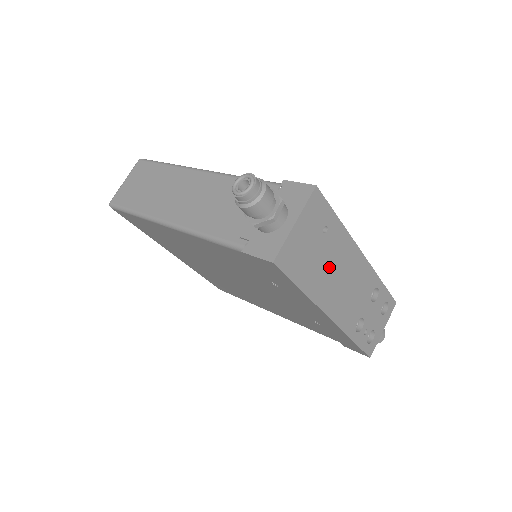
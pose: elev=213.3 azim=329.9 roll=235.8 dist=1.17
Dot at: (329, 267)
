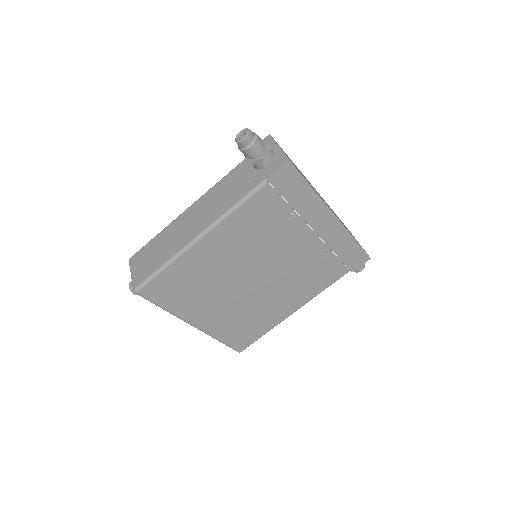
Dot at: occluded
